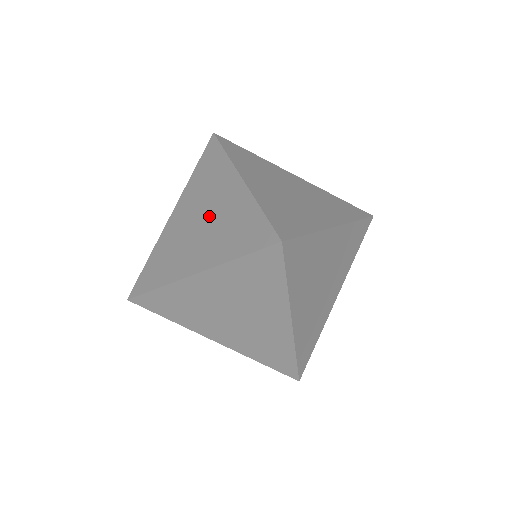
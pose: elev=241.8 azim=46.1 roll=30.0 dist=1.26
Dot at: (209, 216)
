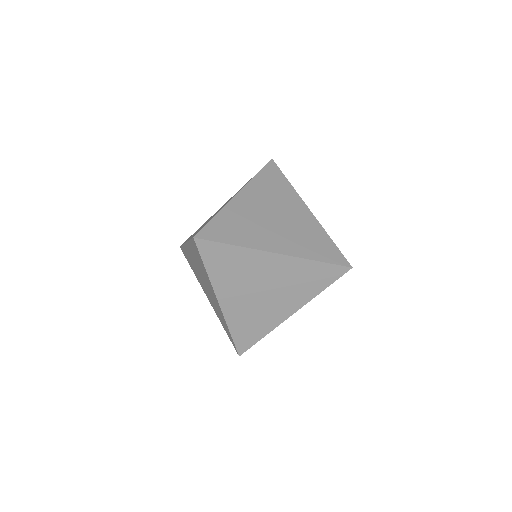
Dot at: occluded
